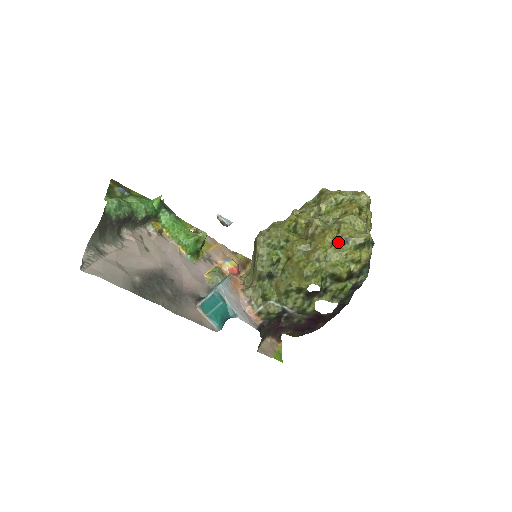
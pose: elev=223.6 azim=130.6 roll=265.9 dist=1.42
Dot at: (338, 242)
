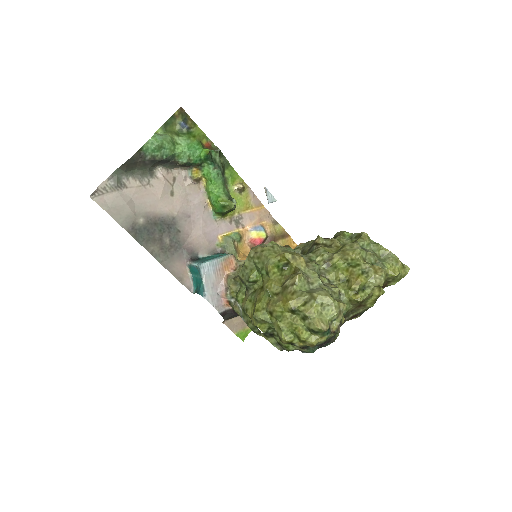
Dot at: (297, 312)
